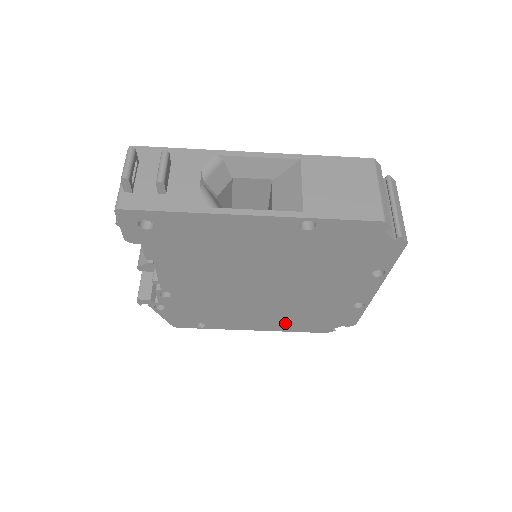
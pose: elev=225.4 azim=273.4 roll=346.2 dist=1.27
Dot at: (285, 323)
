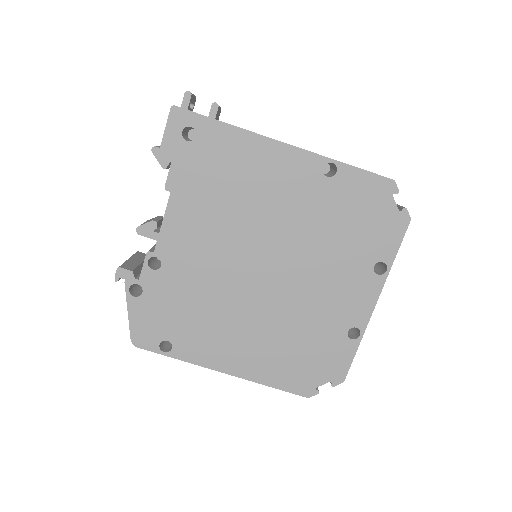
Dot at: (265, 361)
